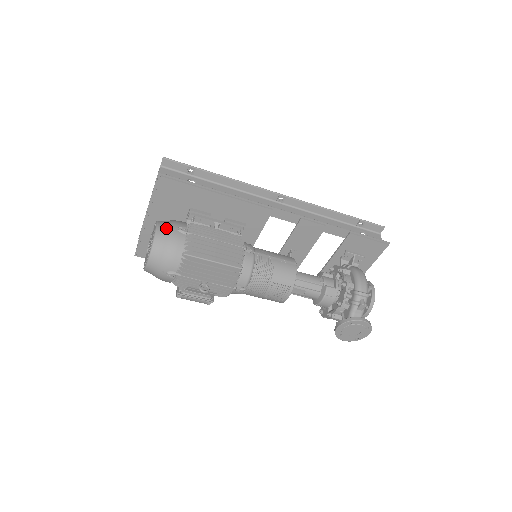
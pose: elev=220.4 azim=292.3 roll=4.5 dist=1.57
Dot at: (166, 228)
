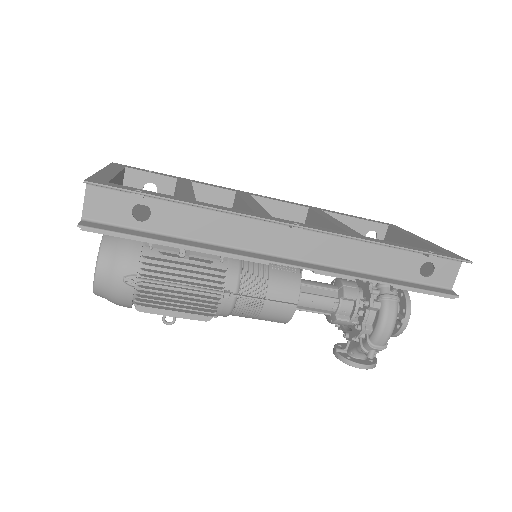
Dot at: (108, 274)
